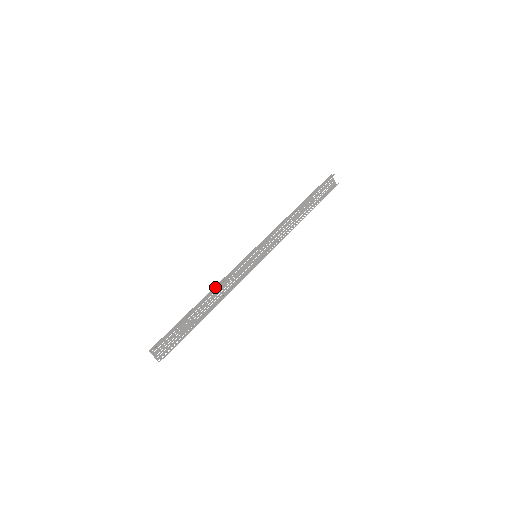
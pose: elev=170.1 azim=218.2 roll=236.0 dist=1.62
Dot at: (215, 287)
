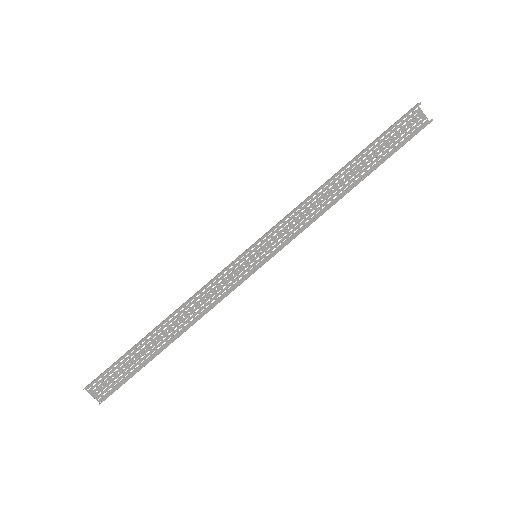
Dot at: (182, 304)
